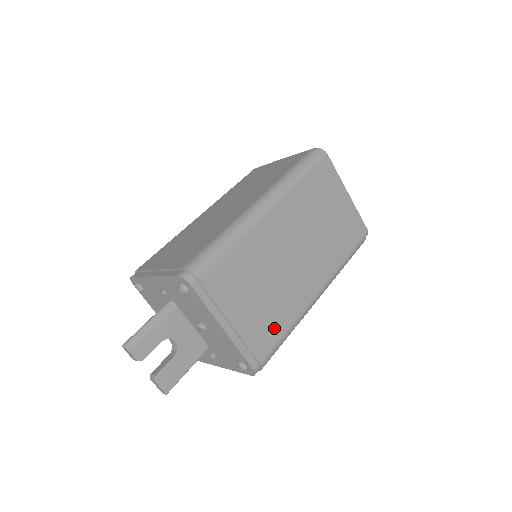
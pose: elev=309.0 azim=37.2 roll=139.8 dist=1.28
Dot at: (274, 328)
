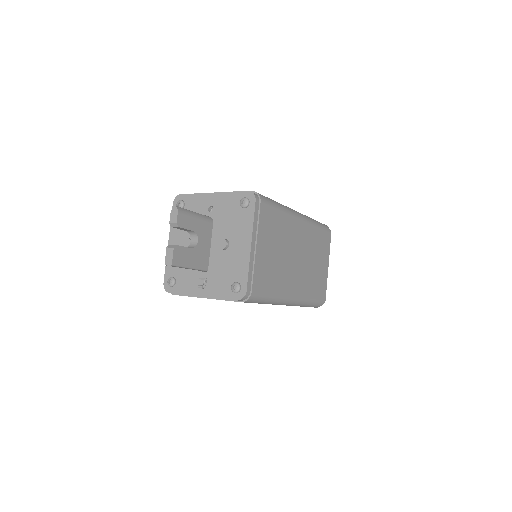
Dot at: (268, 283)
